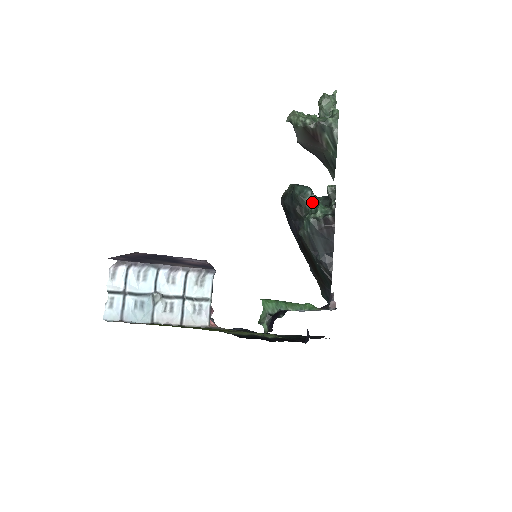
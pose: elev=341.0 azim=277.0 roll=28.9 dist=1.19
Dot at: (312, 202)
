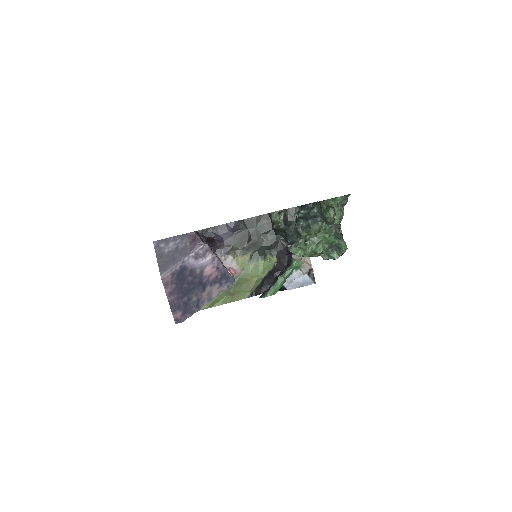
Dot at: occluded
